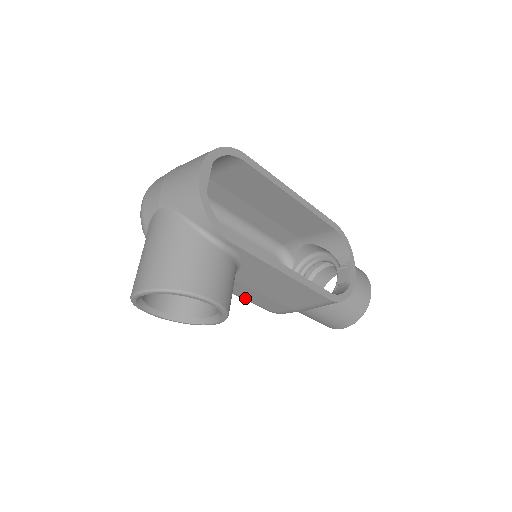
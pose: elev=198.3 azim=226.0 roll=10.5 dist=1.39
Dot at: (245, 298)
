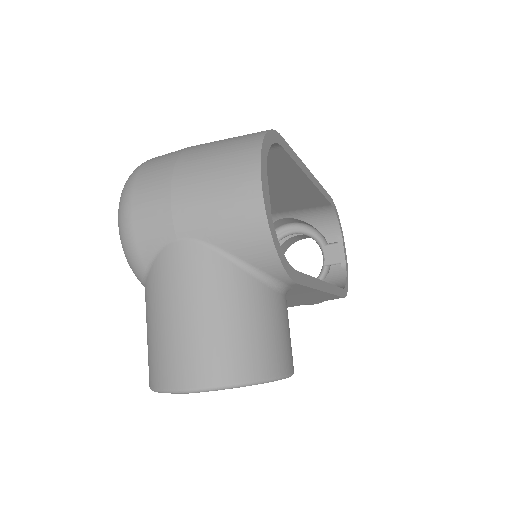
Dot at: occluded
